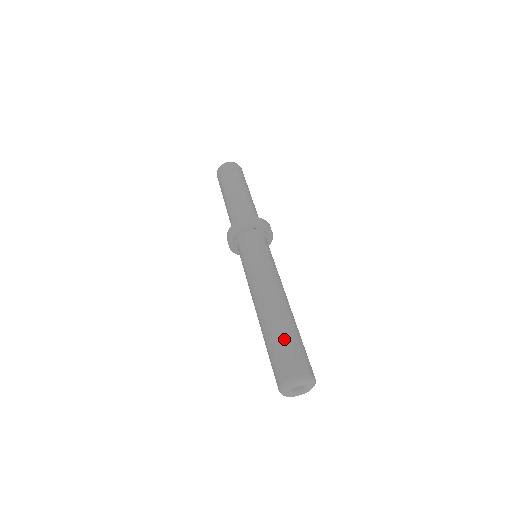
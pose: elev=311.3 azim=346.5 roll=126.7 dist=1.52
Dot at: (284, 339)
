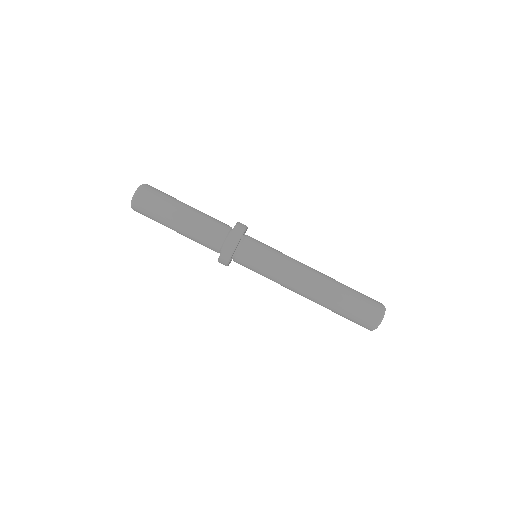
Dot at: (343, 314)
